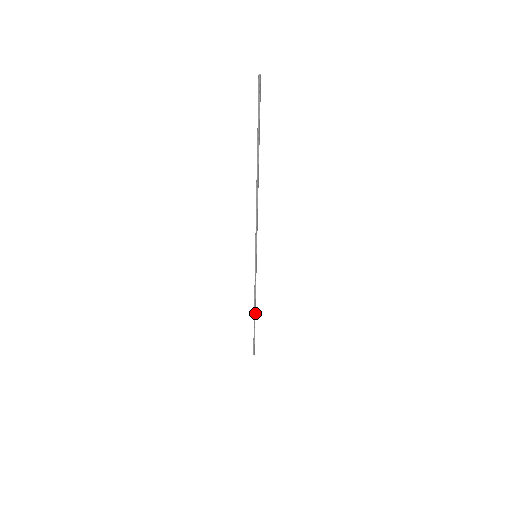
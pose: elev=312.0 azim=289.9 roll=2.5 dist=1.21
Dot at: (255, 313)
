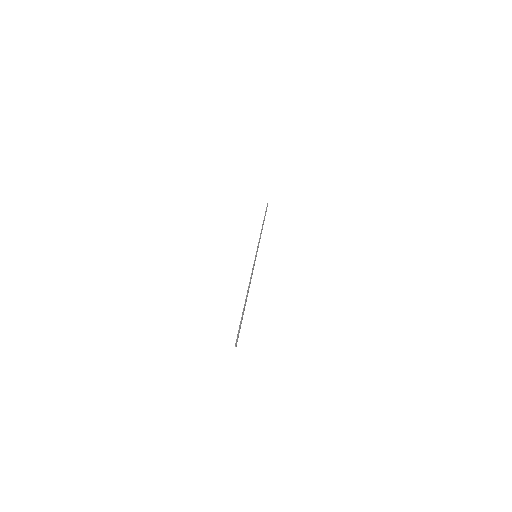
Dot at: (247, 296)
